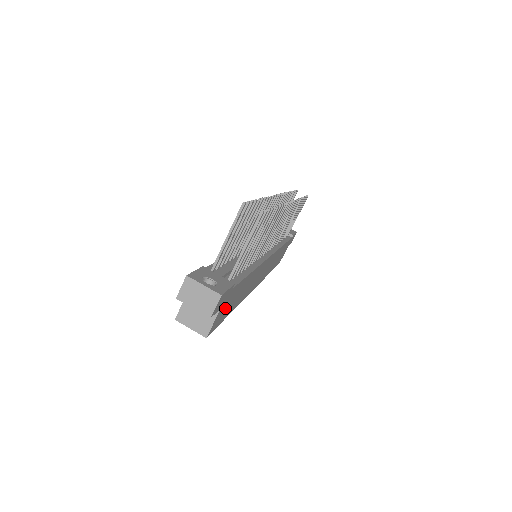
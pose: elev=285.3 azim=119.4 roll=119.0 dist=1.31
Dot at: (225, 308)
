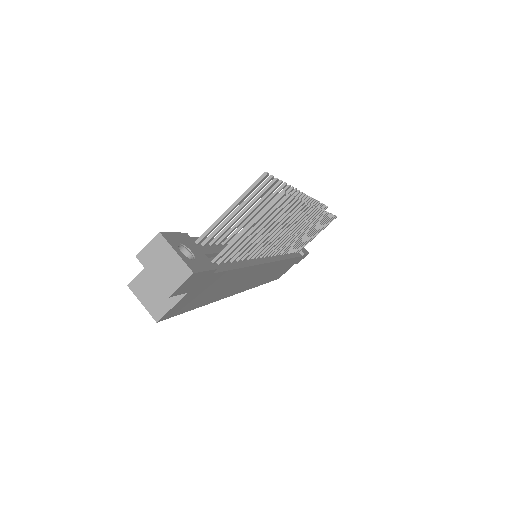
Dot at: (195, 295)
